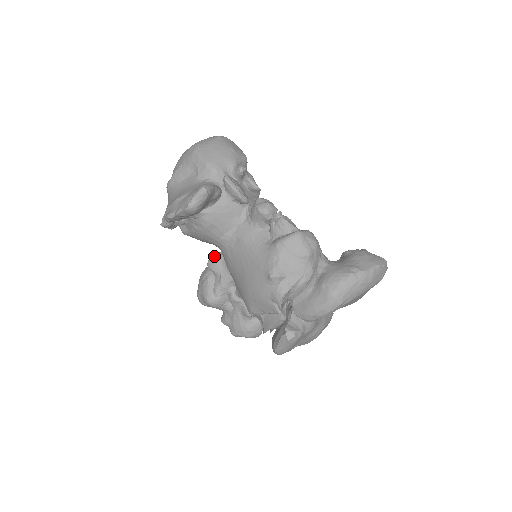
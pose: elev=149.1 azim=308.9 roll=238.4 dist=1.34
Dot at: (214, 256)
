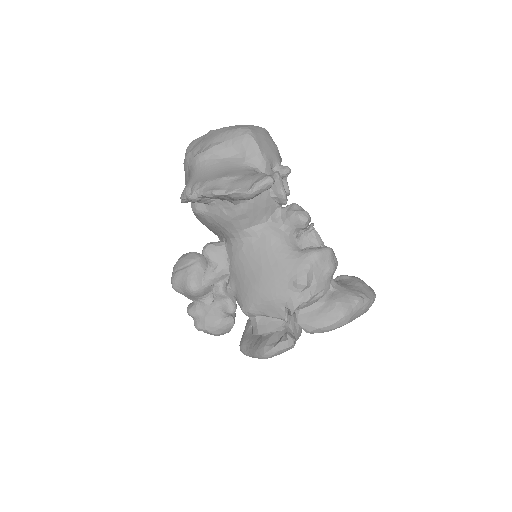
Dot at: (214, 244)
